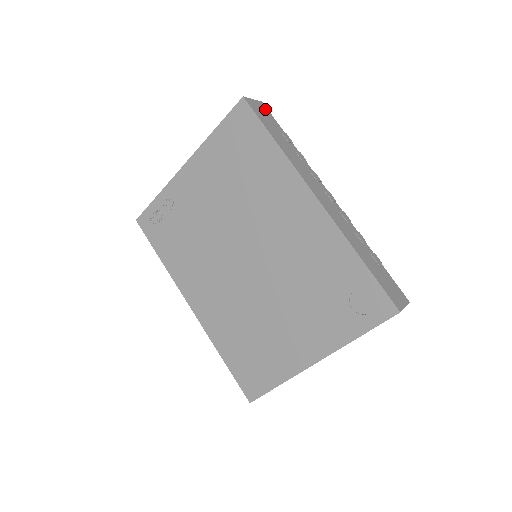
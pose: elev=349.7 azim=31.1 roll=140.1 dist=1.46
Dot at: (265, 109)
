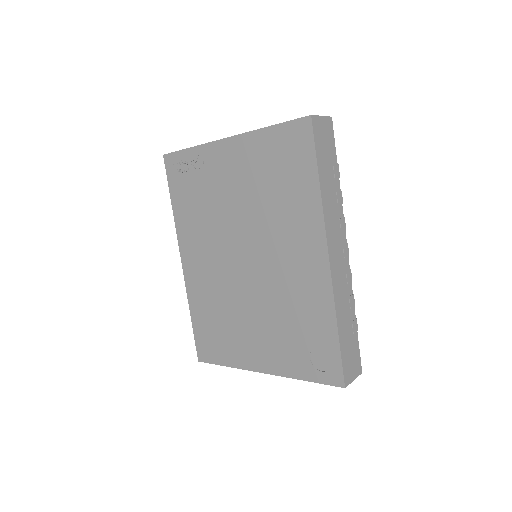
Dot at: (330, 129)
